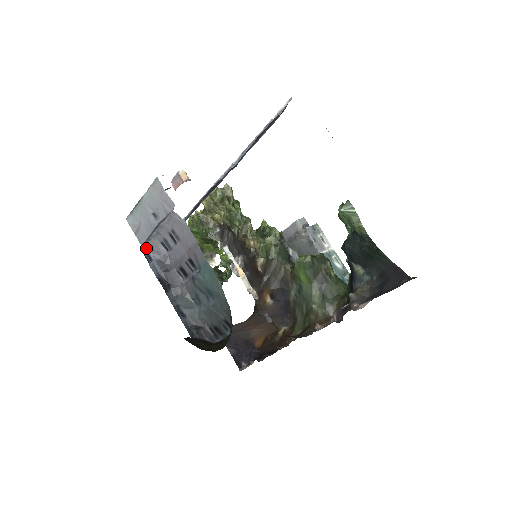
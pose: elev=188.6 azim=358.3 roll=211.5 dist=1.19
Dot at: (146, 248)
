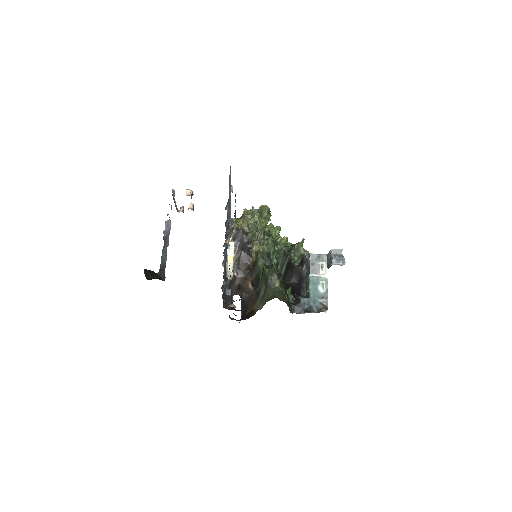
Dot at: (165, 223)
